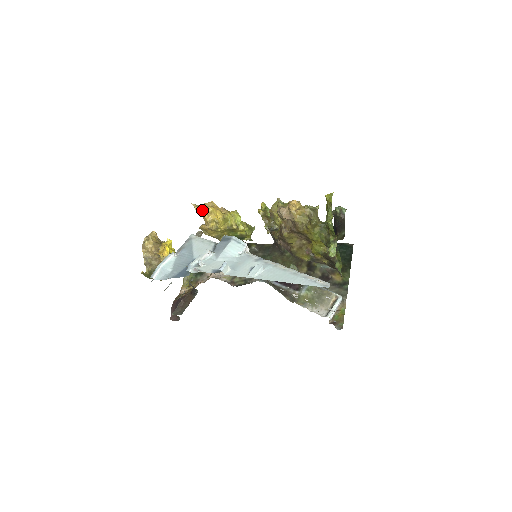
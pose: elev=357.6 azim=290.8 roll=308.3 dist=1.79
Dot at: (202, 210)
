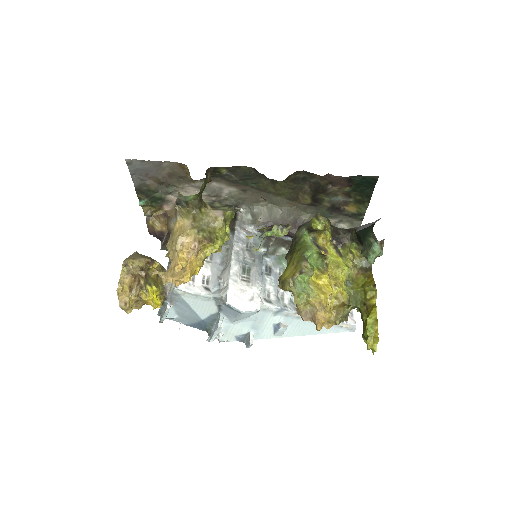
Dot at: occluded
